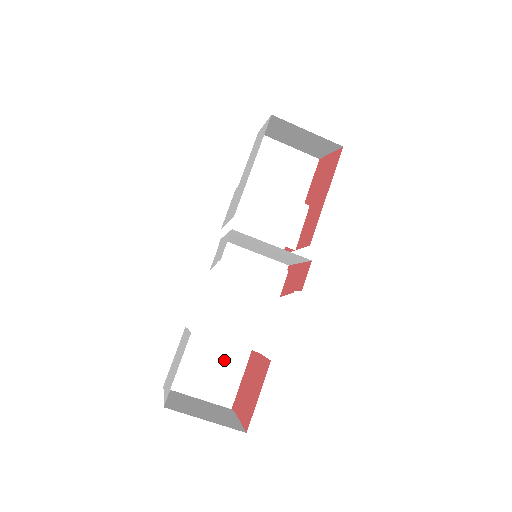
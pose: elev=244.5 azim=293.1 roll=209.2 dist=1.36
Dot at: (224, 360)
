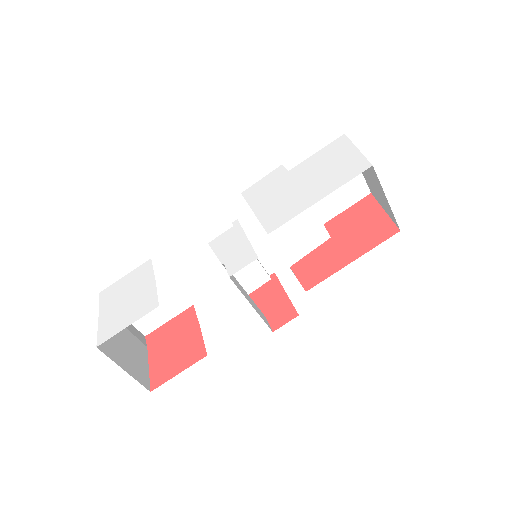
Dot at: (165, 300)
